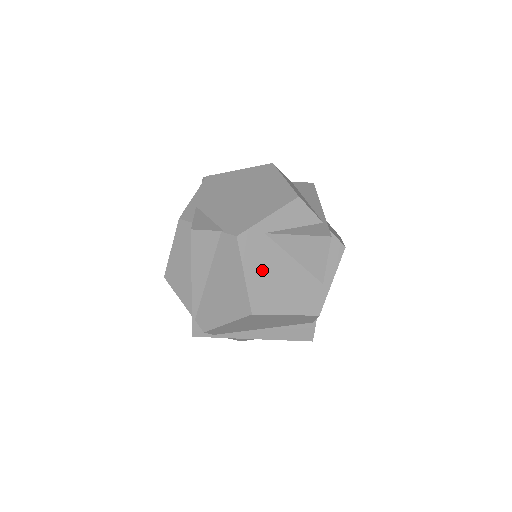
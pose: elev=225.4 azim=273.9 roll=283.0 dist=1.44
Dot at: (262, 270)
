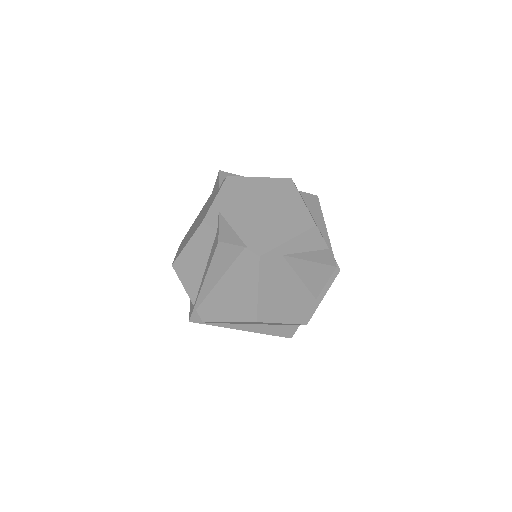
Dot at: (273, 286)
